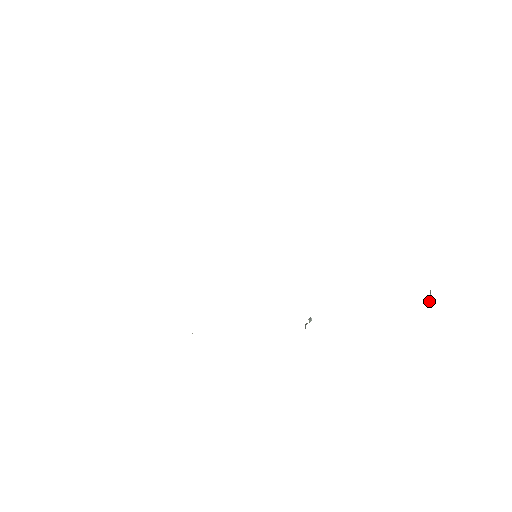
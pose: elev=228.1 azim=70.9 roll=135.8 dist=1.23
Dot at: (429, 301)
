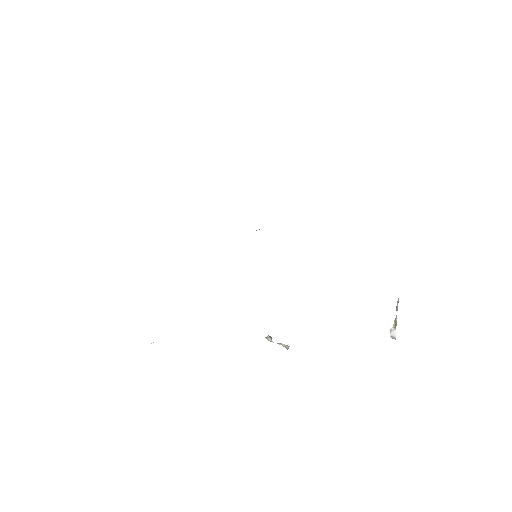
Dot at: (392, 334)
